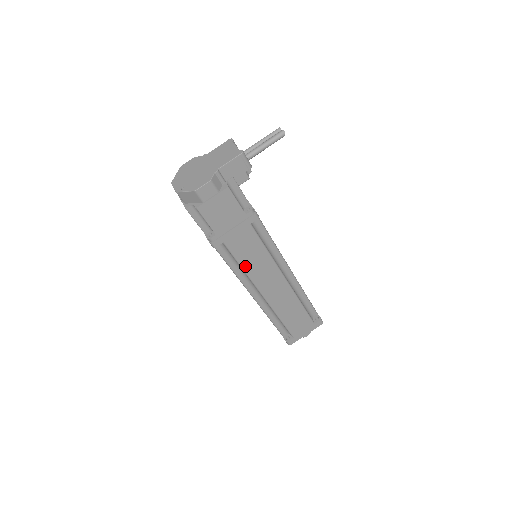
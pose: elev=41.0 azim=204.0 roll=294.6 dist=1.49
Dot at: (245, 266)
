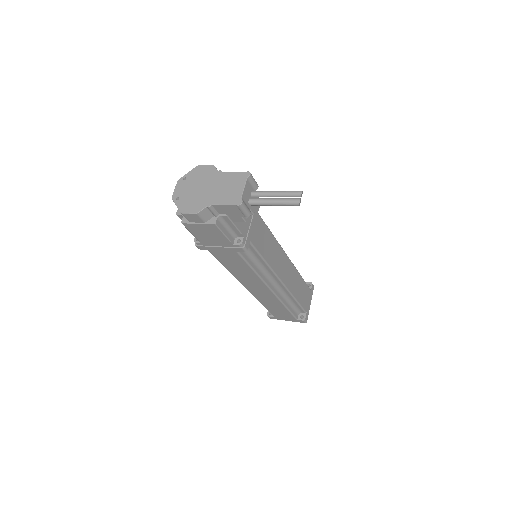
Dot at: (229, 269)
